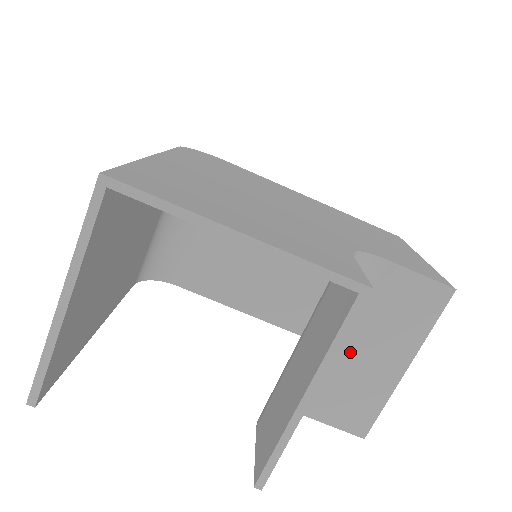
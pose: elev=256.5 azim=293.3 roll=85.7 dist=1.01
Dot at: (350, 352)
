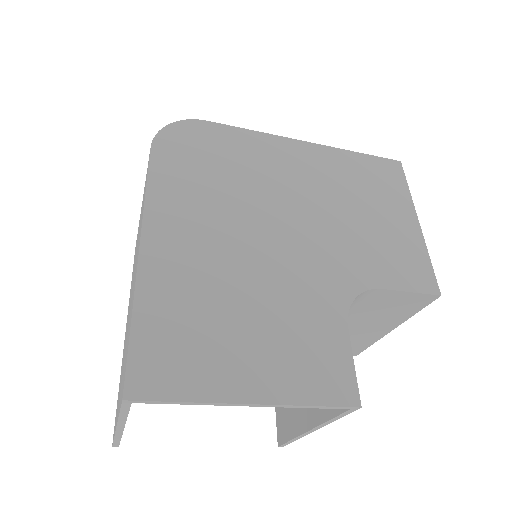
Dot at: occluded
